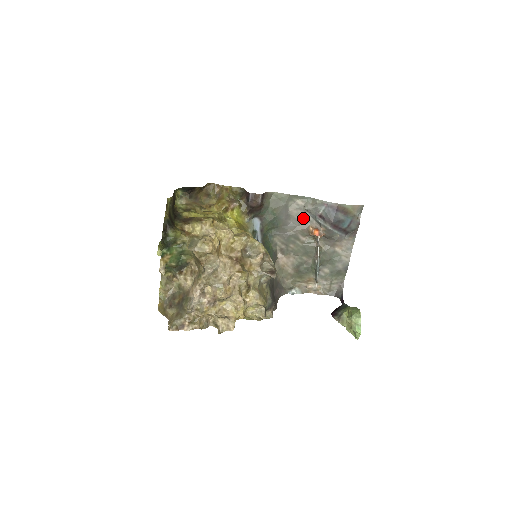
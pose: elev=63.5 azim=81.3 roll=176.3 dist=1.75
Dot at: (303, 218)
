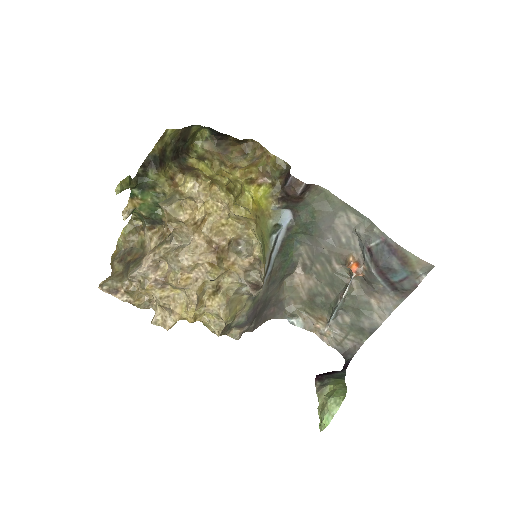
Dot at: (348, 240)
